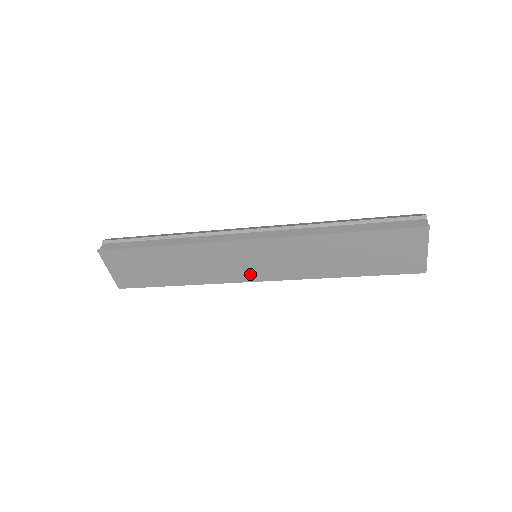
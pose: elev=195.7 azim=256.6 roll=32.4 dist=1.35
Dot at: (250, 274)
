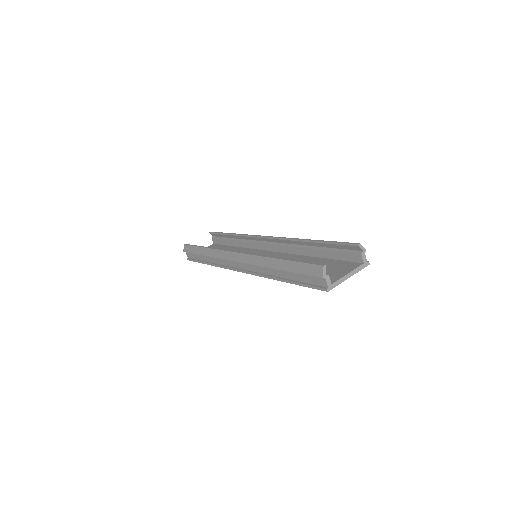
Dot at: occluded
